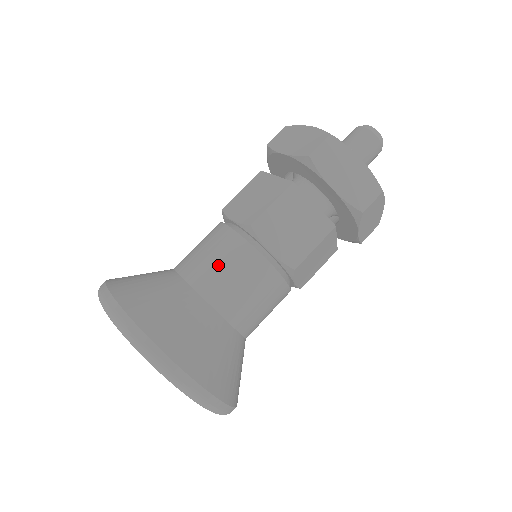
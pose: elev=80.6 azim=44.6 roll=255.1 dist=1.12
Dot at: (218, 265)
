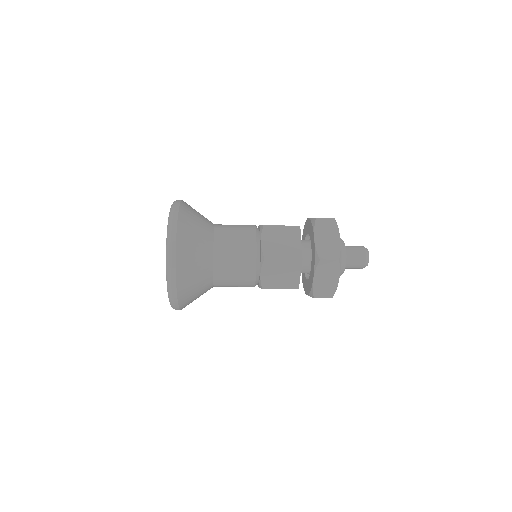
Dot at: (234, 259)
